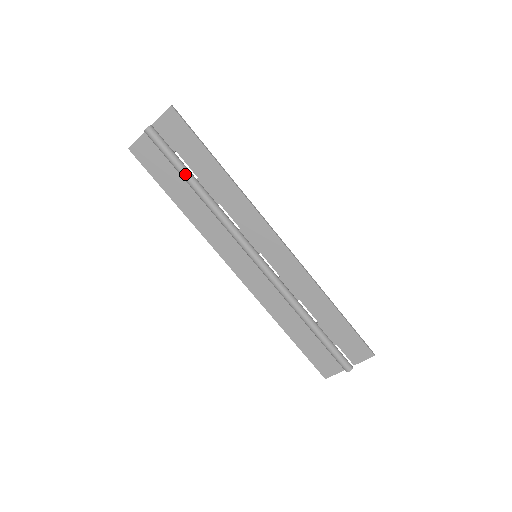
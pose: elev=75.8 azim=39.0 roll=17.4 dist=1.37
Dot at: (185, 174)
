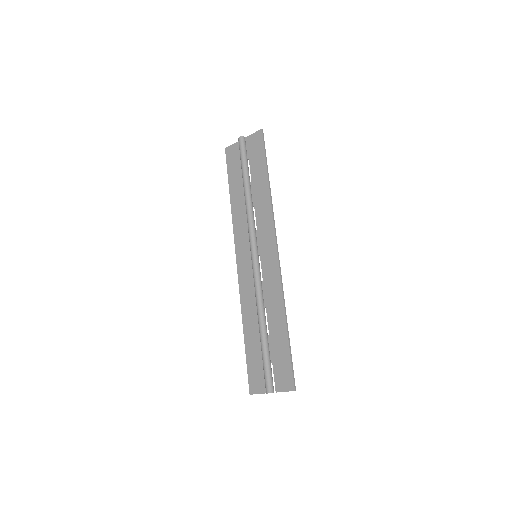
Dot at: (244, 175)
